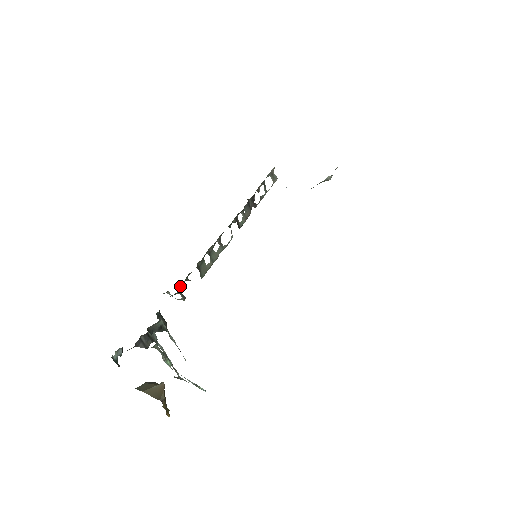
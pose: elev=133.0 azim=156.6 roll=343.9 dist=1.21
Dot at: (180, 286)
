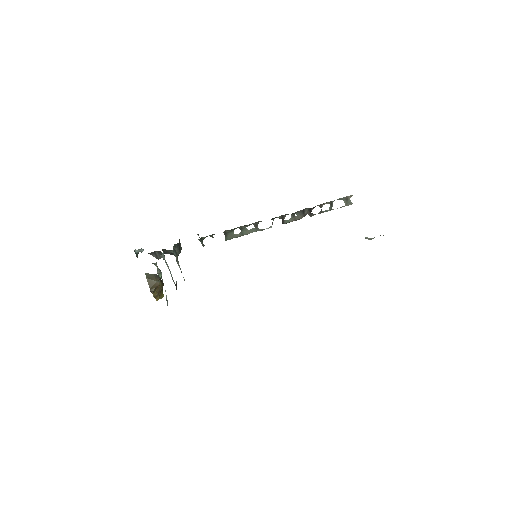
Dot at: (202, 237)
